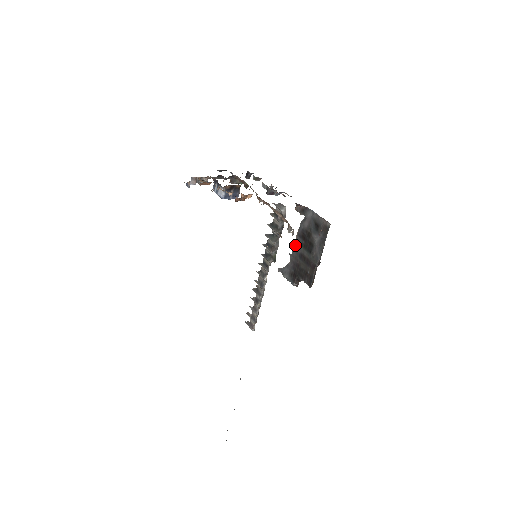
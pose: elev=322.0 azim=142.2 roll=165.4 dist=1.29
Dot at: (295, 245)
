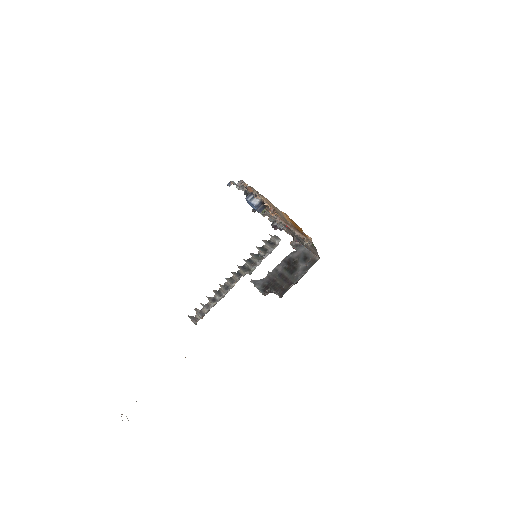
Dot at: (277, 267)
